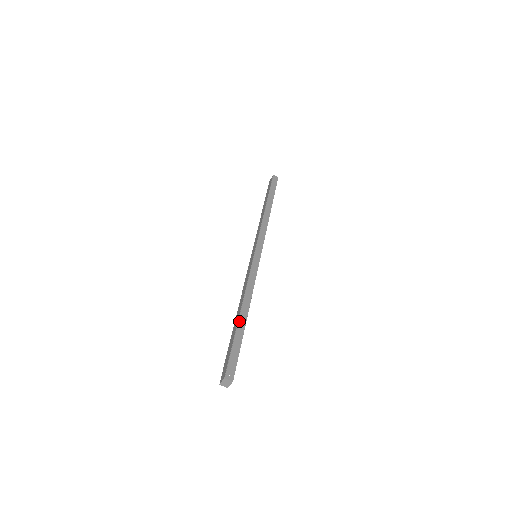
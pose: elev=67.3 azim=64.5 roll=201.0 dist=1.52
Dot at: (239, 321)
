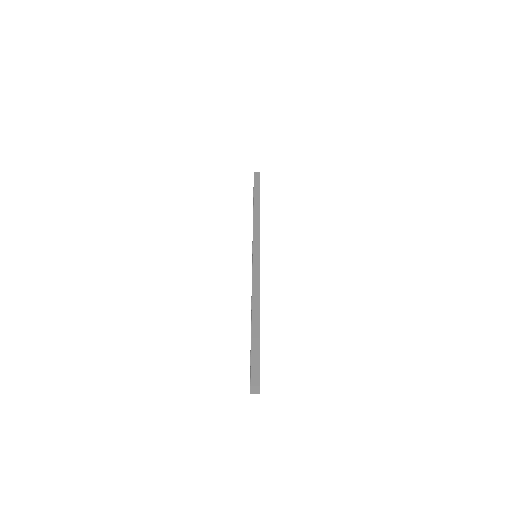
Dot at: (252, 325)
